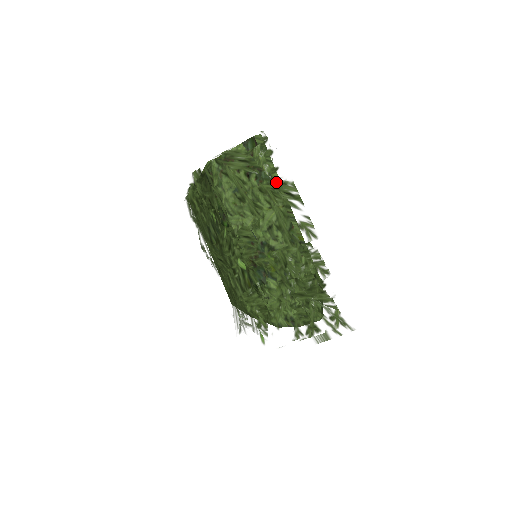
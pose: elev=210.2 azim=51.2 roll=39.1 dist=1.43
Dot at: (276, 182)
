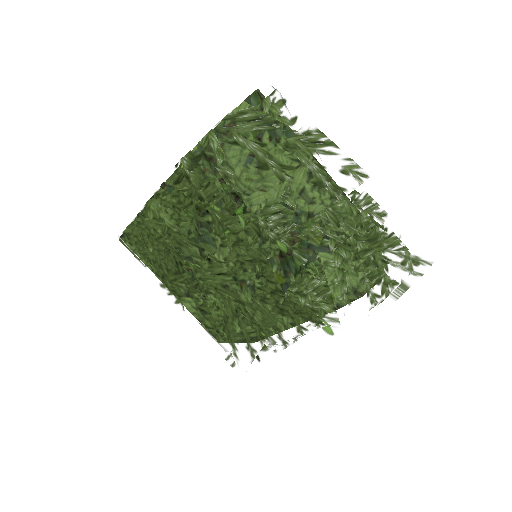
Dot at: (299, 134)
